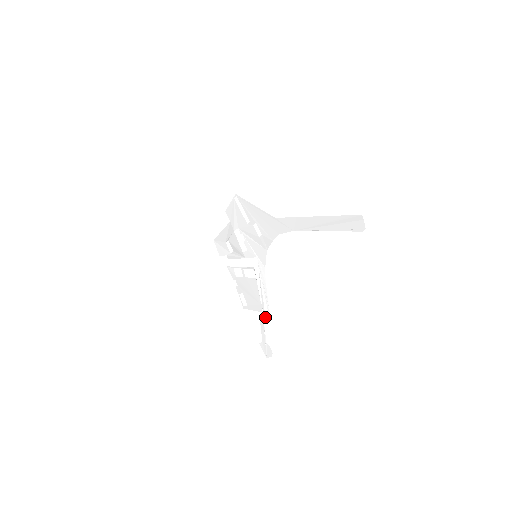
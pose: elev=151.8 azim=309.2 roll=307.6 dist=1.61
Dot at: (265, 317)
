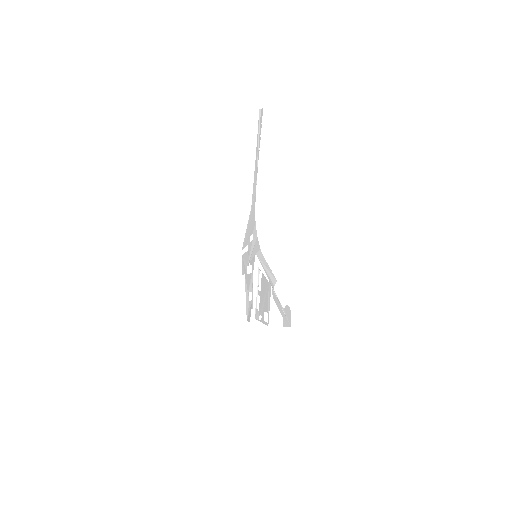
Dot at: (273, 285)
